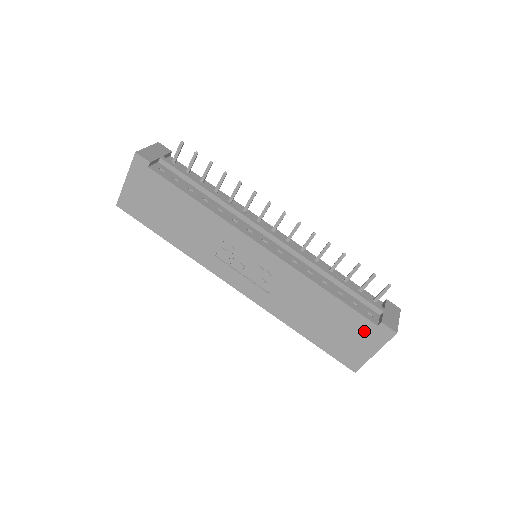
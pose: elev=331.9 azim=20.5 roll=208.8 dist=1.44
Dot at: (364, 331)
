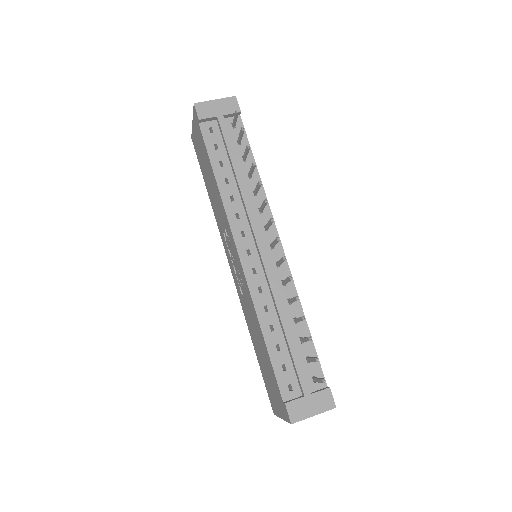
Dot at: (278, 394)
